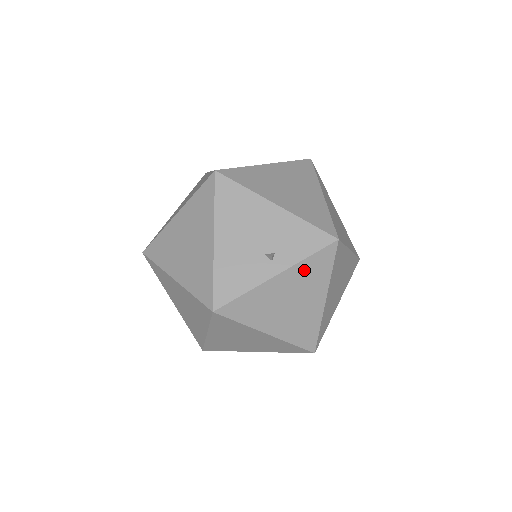
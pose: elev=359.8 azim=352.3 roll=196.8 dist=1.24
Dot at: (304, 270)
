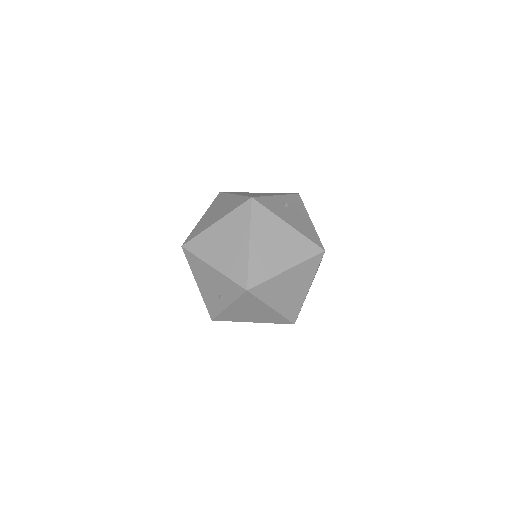
Dot at: (242, 303)
